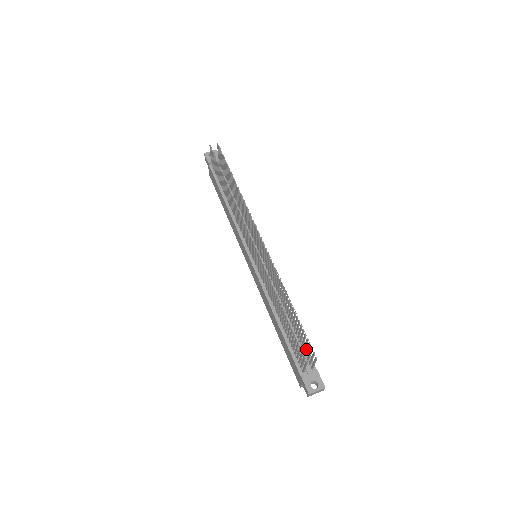
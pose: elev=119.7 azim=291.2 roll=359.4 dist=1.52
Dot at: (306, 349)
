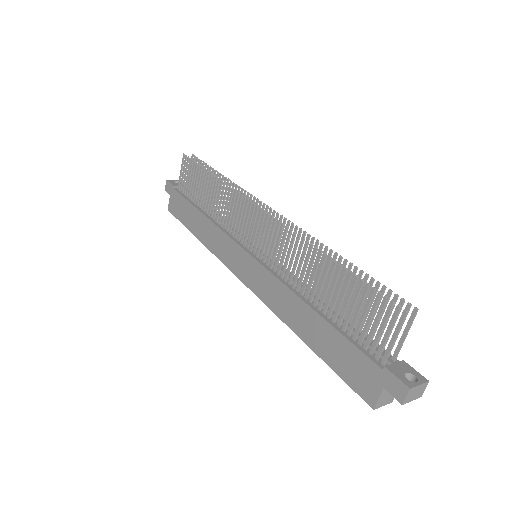
Dot at: occluded
